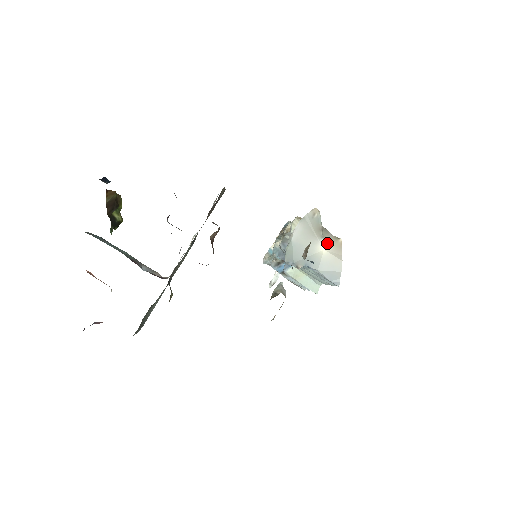
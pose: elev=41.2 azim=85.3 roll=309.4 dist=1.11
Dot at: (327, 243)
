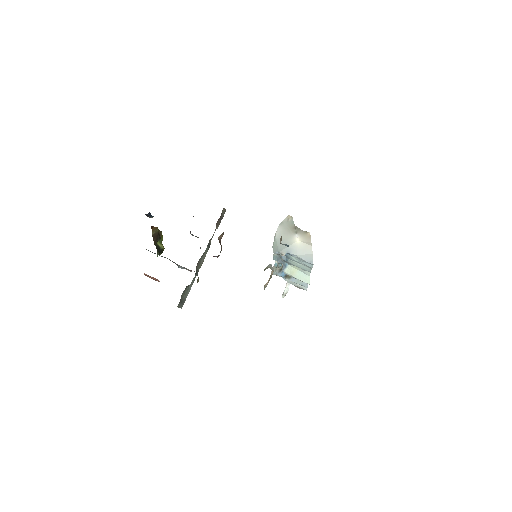
Dot at: (300, 236)
